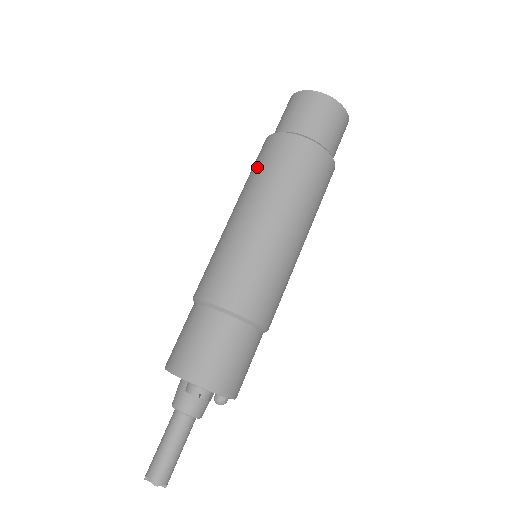
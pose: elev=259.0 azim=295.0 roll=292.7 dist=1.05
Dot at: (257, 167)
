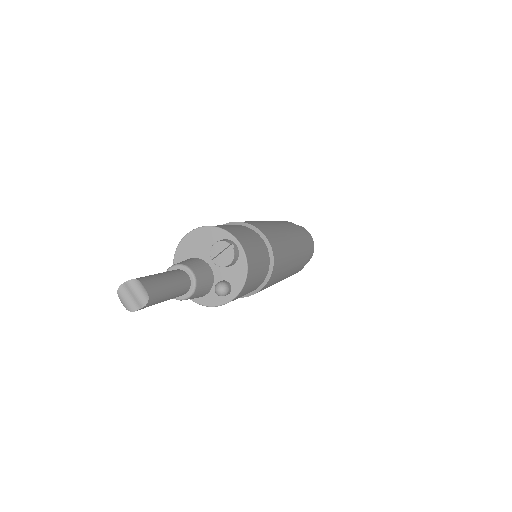
Dot at: occluded
